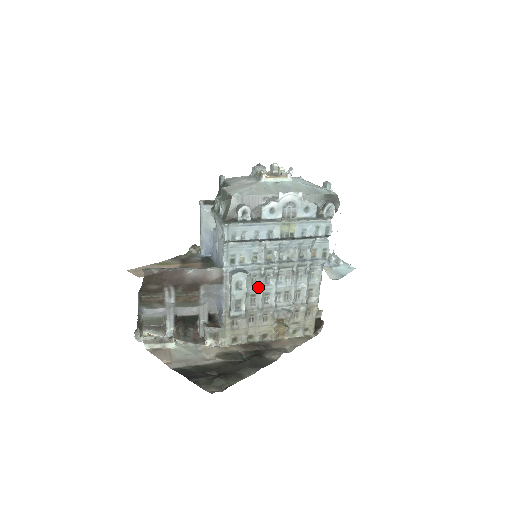
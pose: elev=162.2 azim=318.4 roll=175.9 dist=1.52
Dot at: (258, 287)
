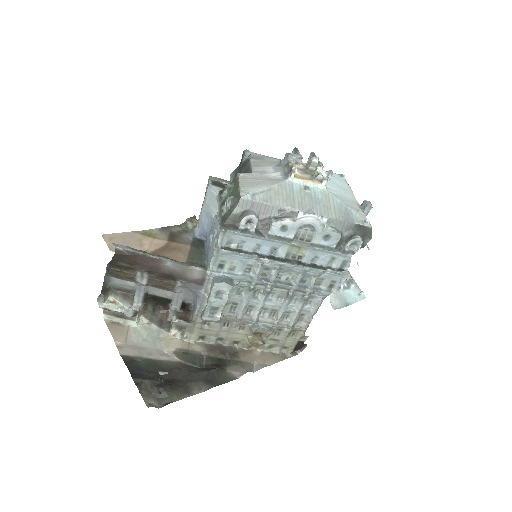
Dot at: (243, 298)
